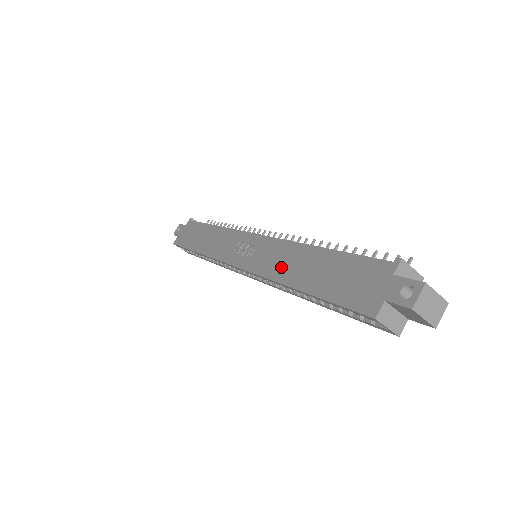
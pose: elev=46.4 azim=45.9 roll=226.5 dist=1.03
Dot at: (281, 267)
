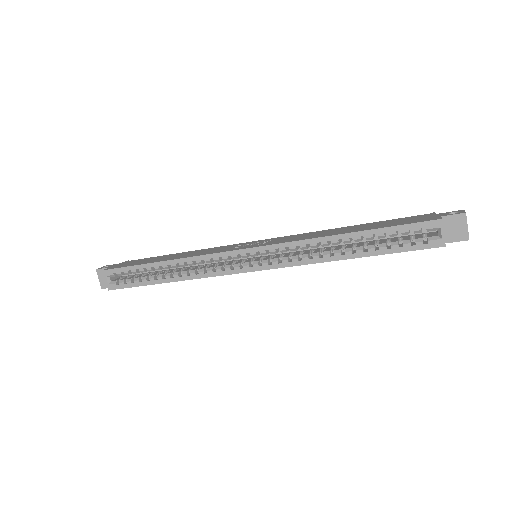
Dot at: (316, 235)
